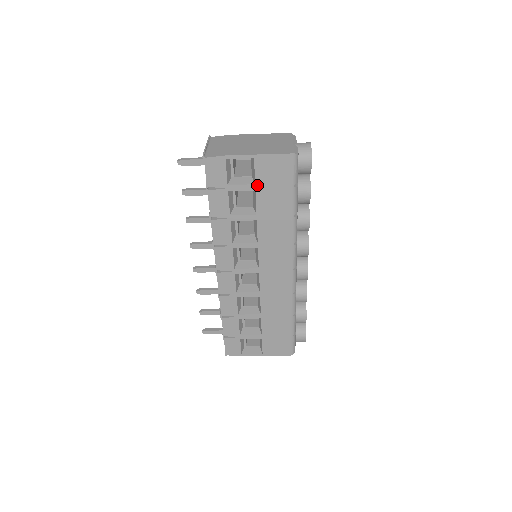
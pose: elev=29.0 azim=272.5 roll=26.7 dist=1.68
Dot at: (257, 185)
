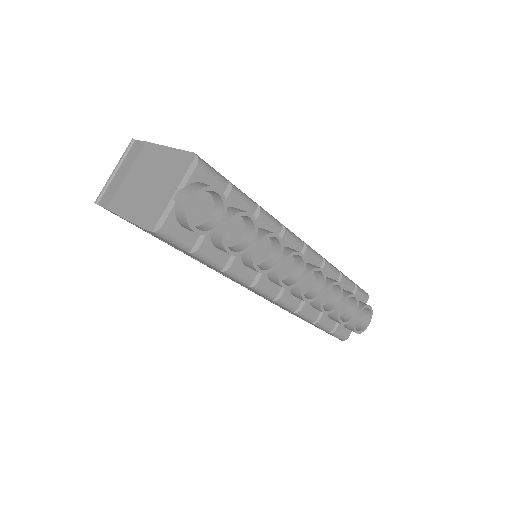
Dot at: (159, 238)
